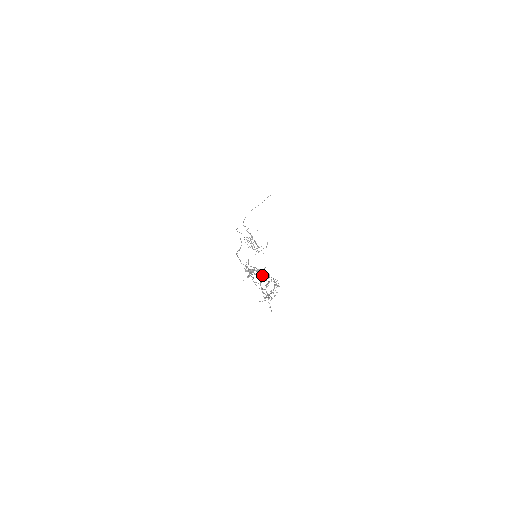
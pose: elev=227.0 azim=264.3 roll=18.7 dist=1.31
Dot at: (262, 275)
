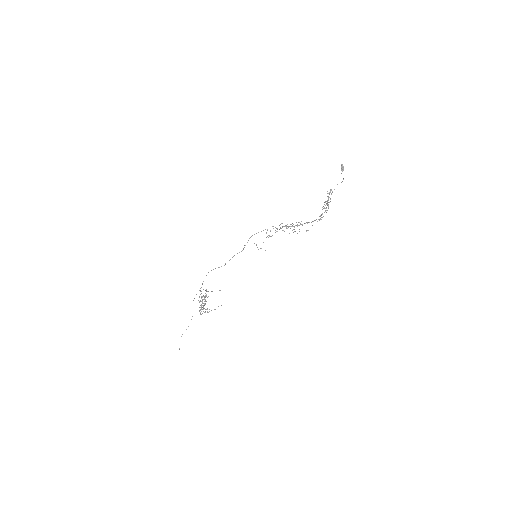
Dot at: occluded
